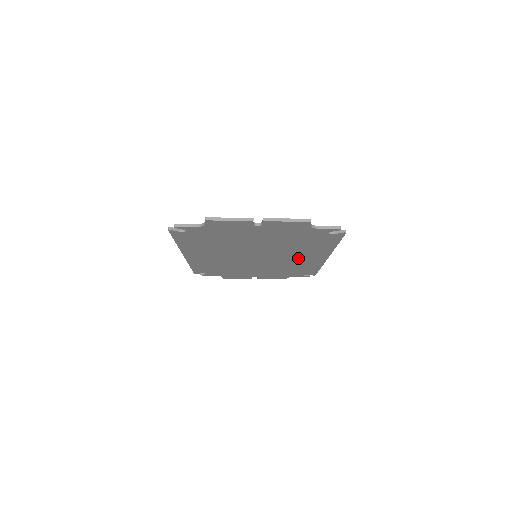
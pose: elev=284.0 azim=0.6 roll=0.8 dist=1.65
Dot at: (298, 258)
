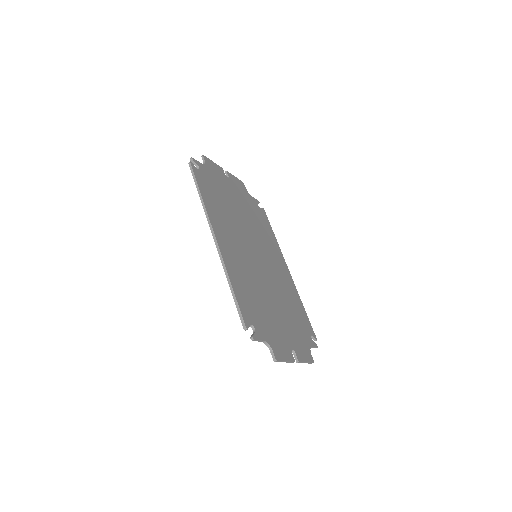
Dot at: occluded
